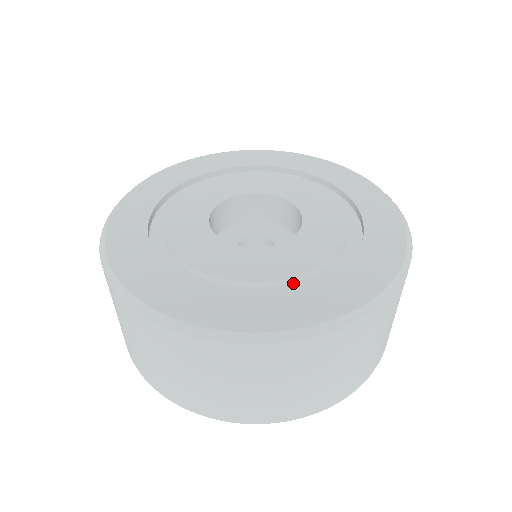
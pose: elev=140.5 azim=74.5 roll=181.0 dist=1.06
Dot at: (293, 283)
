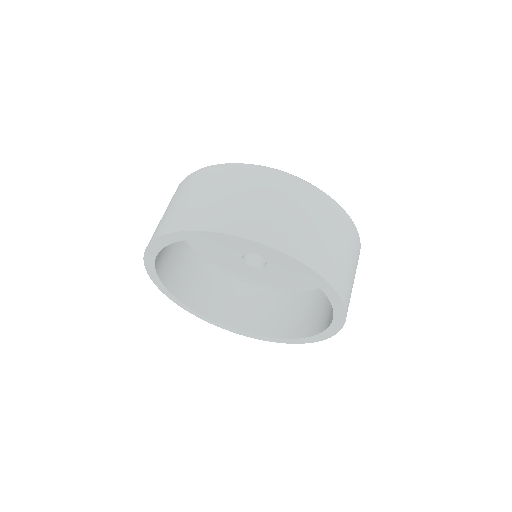
Dot at: occluded
